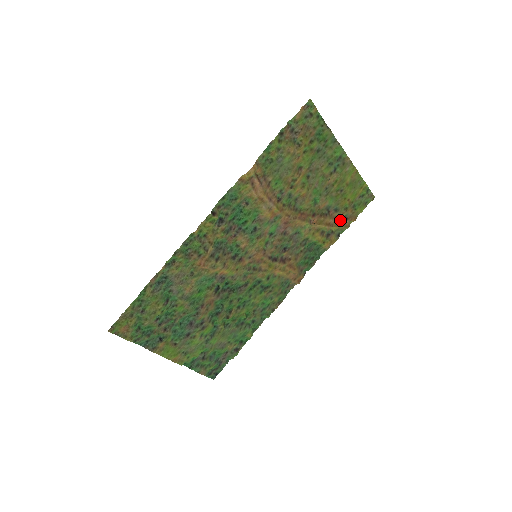
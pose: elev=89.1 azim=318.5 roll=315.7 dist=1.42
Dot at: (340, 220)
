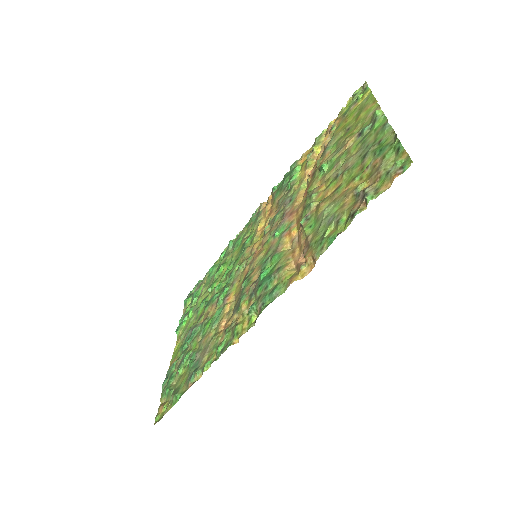
Dot at: occluded
